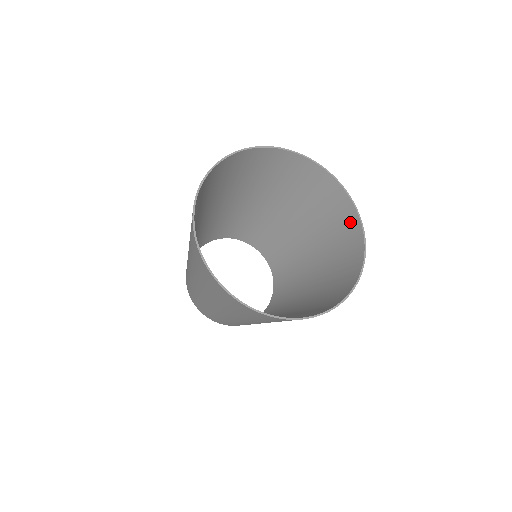
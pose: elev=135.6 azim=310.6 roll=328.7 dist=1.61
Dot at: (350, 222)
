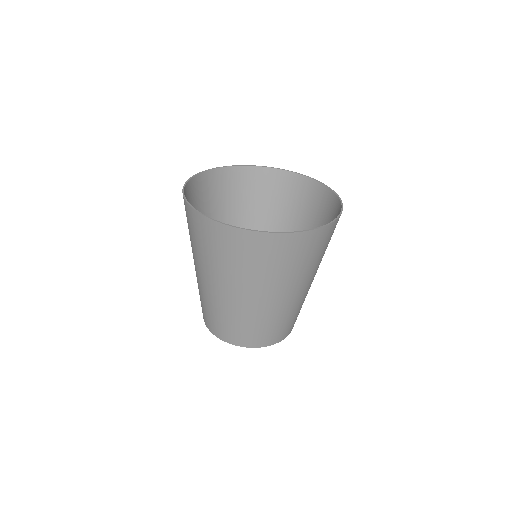
Dot at: (334, 208)
